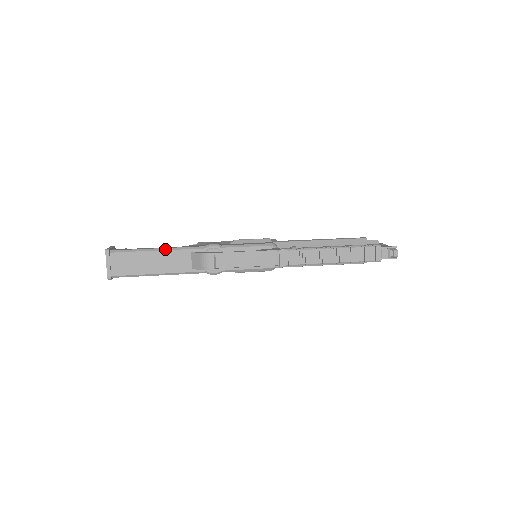
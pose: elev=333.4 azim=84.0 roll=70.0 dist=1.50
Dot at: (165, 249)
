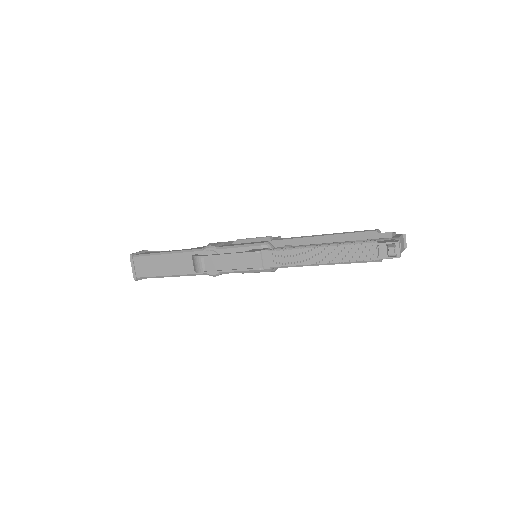
Dot at: (172, 252)
